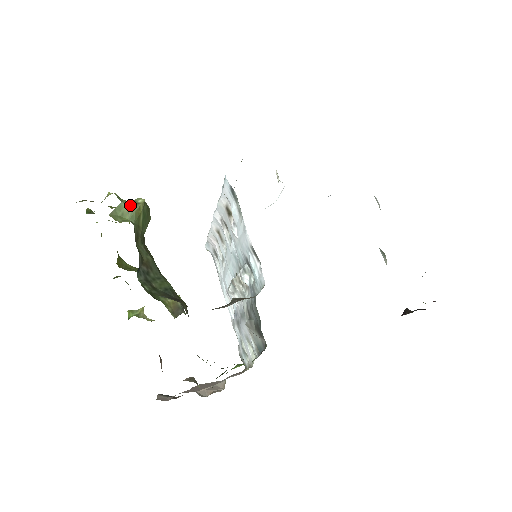
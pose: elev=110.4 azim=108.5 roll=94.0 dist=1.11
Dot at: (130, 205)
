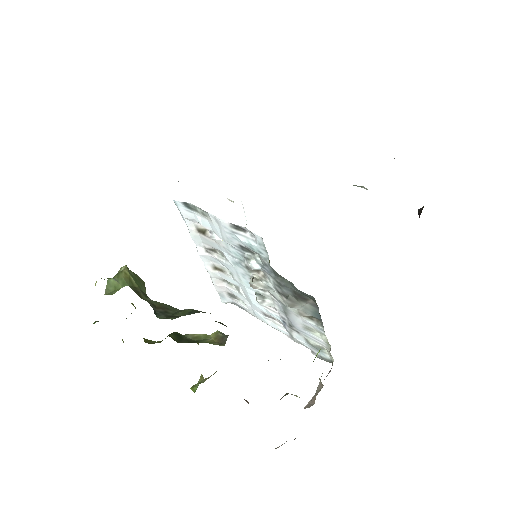
Dot at: (116, 277)
